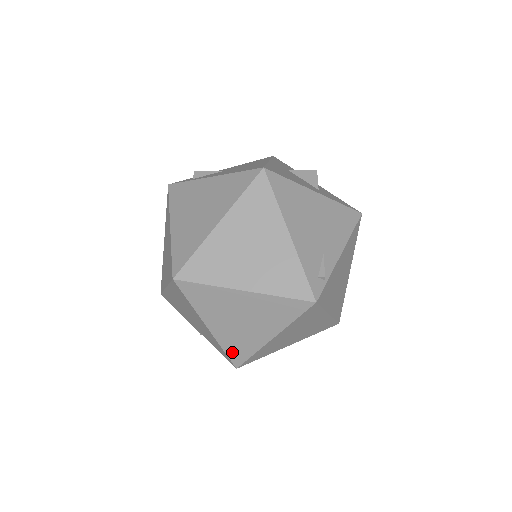
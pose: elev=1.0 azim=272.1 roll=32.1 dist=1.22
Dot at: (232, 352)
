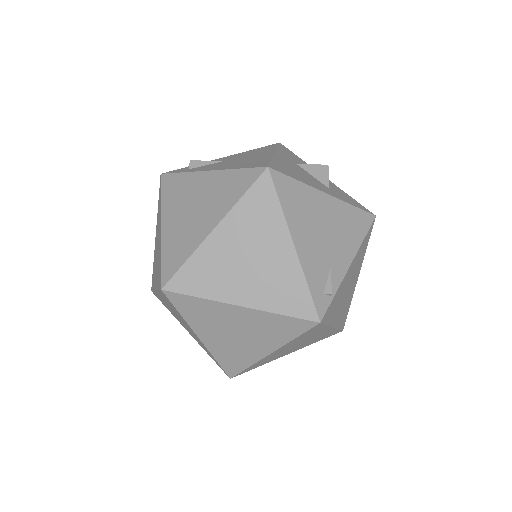
Dot at: (226, 363)
